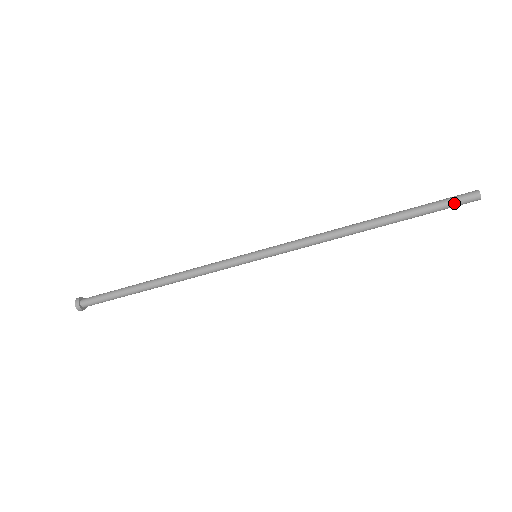
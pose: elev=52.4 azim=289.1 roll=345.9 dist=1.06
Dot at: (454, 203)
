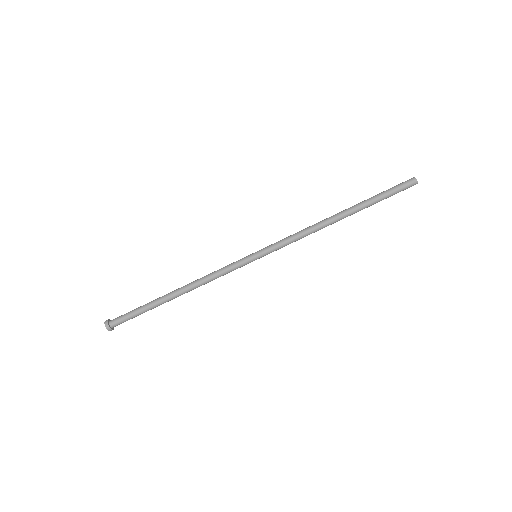
Dot at: (399, 187)
